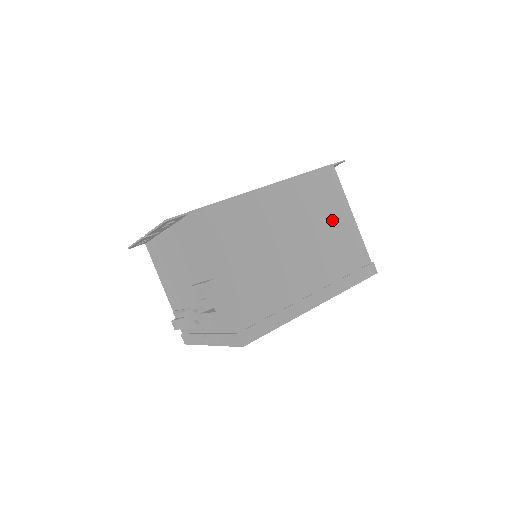
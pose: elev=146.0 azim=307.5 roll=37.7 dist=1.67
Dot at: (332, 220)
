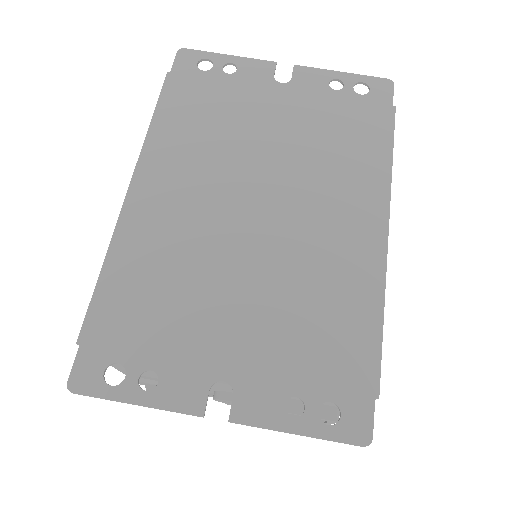
Dot at: occluded
